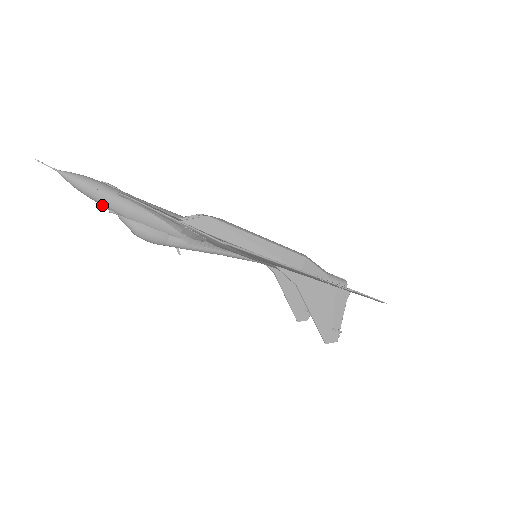
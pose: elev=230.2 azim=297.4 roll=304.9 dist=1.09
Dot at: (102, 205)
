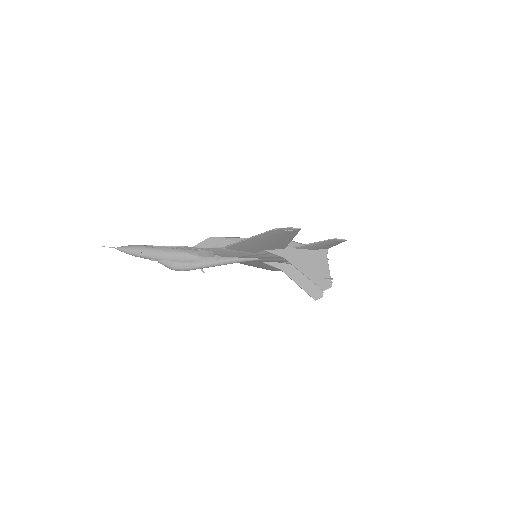
Dot at: (146, 258)
